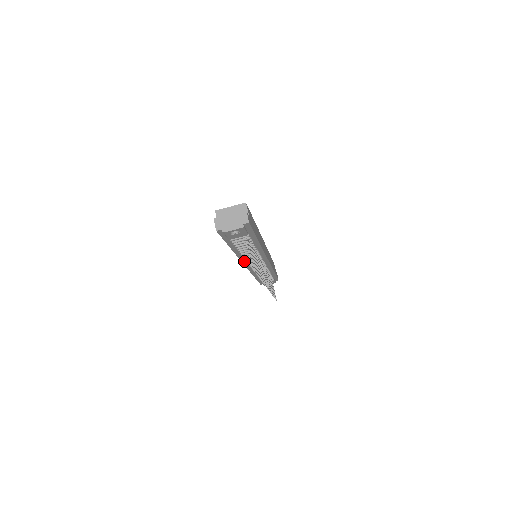
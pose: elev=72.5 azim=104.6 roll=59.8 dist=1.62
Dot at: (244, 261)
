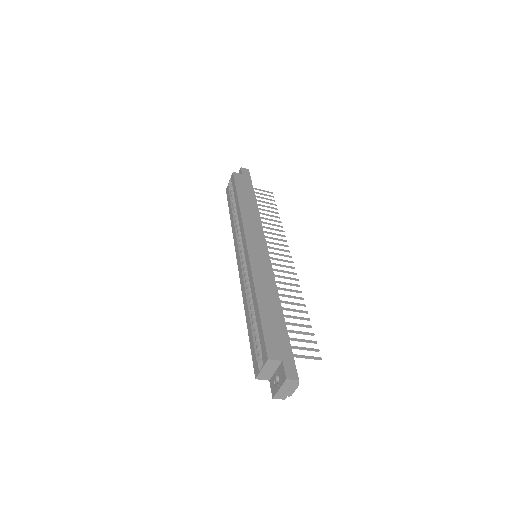
Dot at: occluded
